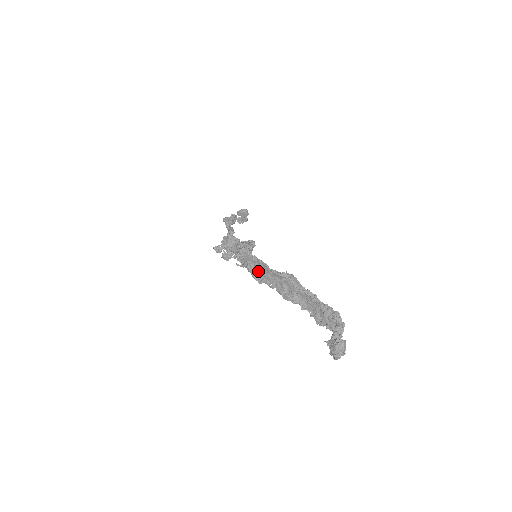
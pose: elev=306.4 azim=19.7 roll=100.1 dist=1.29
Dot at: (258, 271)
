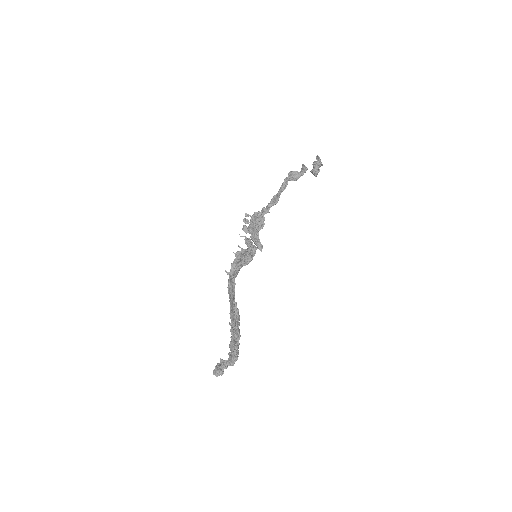
Dot at: (230, 289)
